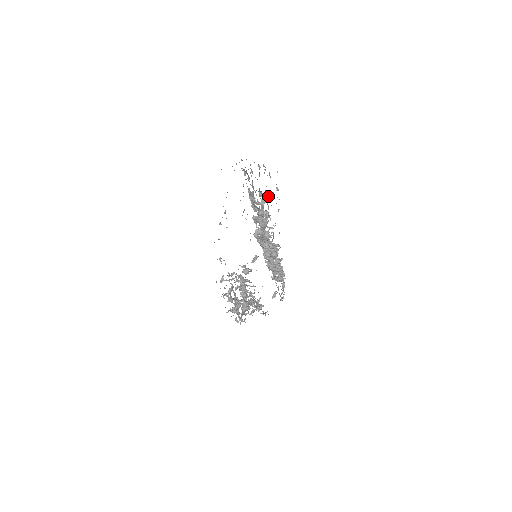
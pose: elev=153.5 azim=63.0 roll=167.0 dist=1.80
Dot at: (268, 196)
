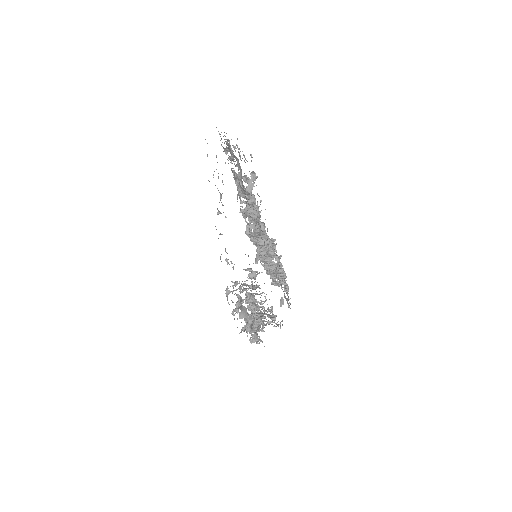
Dot at: (254, 179)
